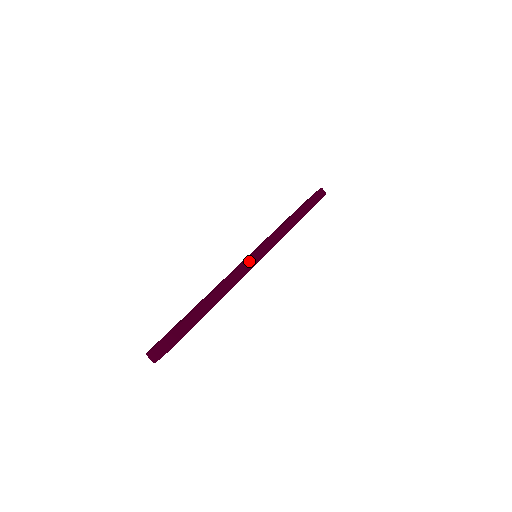
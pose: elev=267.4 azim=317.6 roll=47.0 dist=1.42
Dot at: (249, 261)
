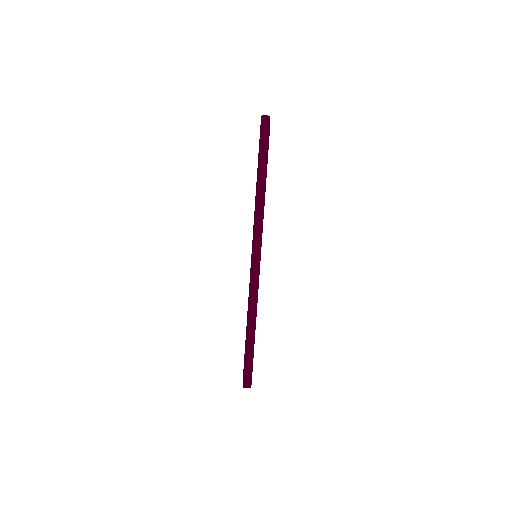
Dot at: (252, 286)
